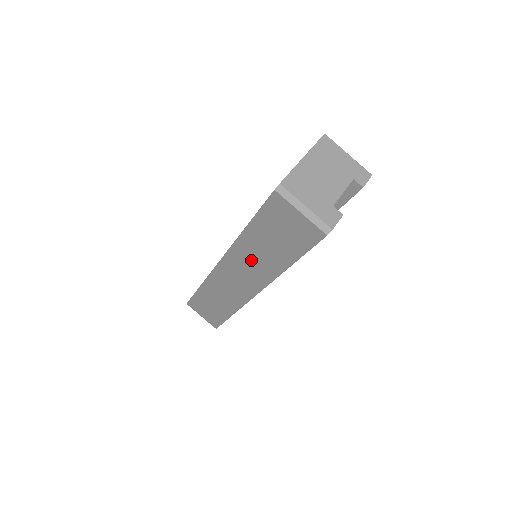
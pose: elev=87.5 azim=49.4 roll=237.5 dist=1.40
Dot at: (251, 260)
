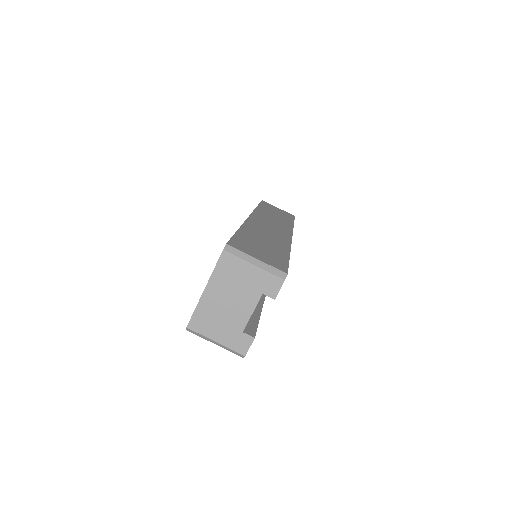
Dot at: occluded
